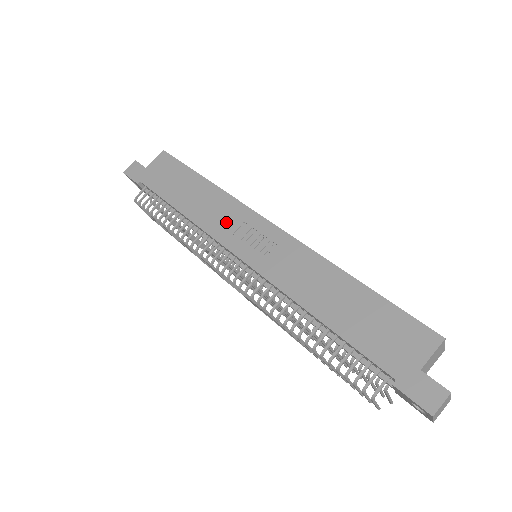
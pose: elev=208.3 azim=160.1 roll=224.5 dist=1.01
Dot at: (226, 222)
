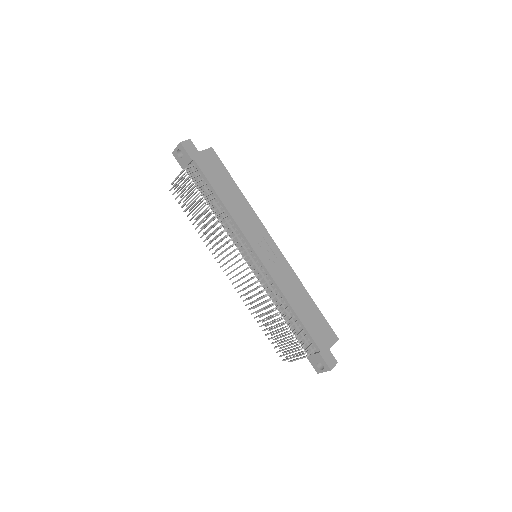
Dot at: (252, 228)
